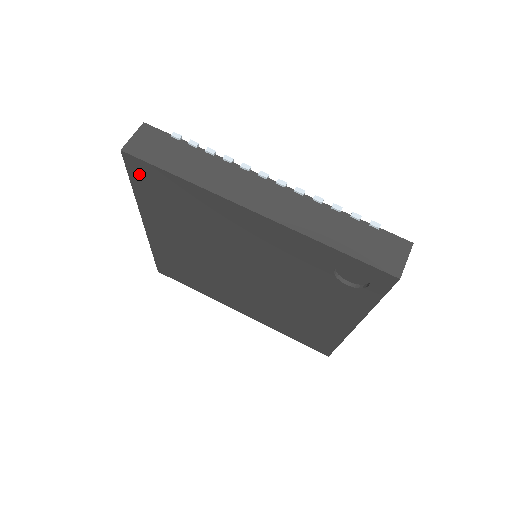
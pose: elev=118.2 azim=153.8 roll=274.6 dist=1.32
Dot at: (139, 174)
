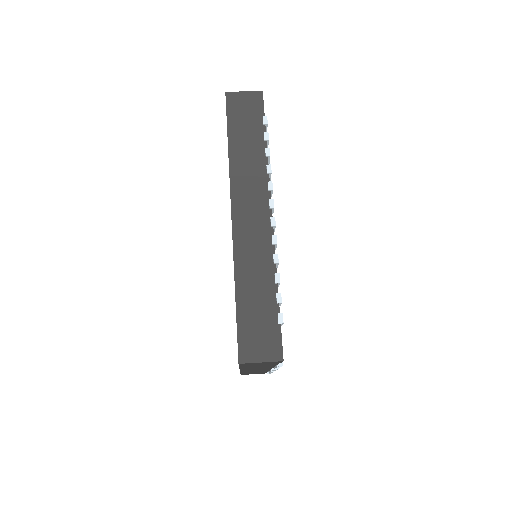
Dot at: occluded
